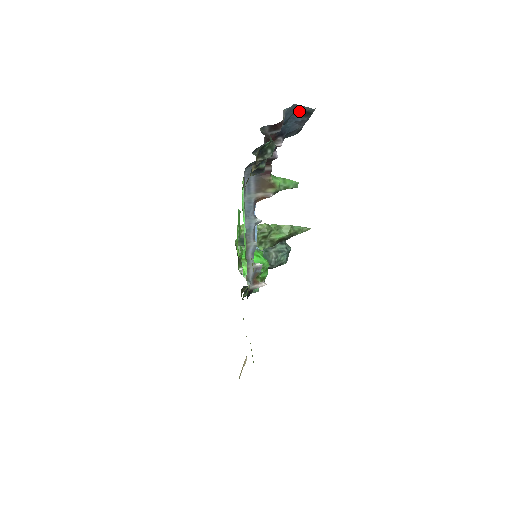
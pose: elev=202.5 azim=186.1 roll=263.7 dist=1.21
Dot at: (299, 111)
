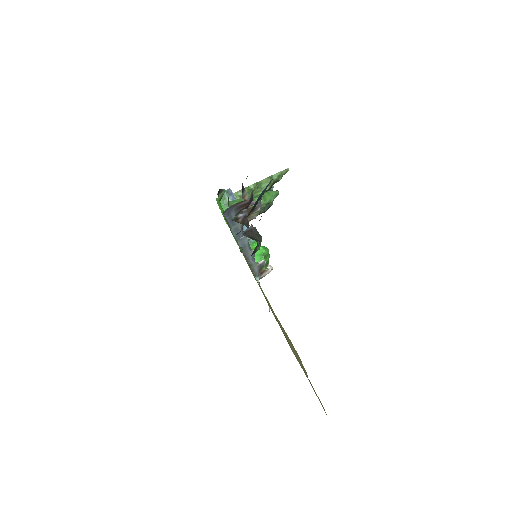
Dot at: occluded
